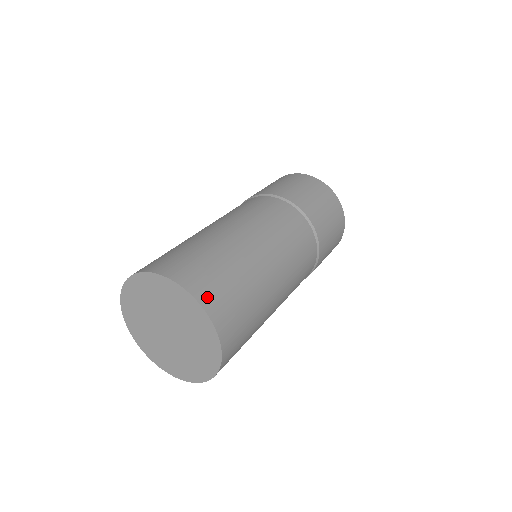
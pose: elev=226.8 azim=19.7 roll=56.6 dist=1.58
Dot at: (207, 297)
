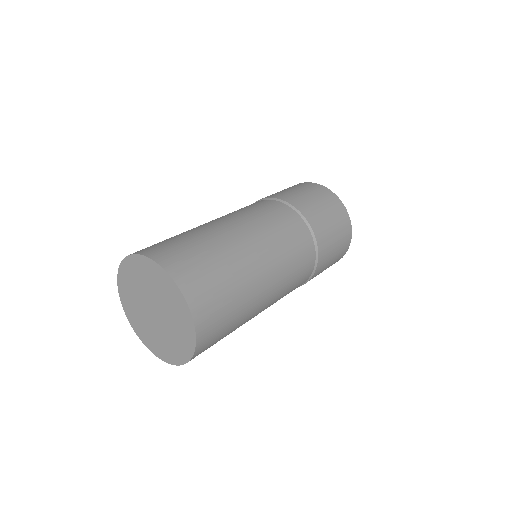
Dot at: (193, 291)
